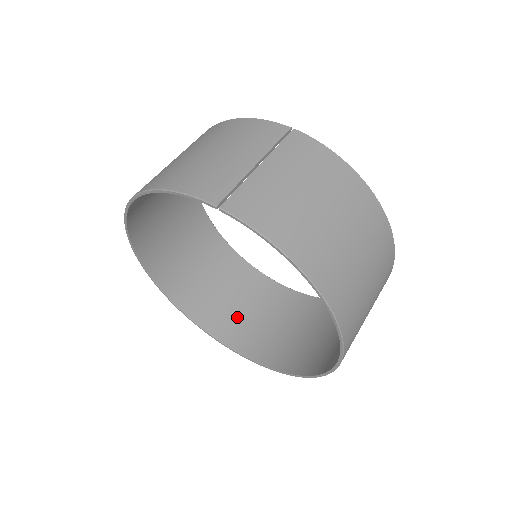
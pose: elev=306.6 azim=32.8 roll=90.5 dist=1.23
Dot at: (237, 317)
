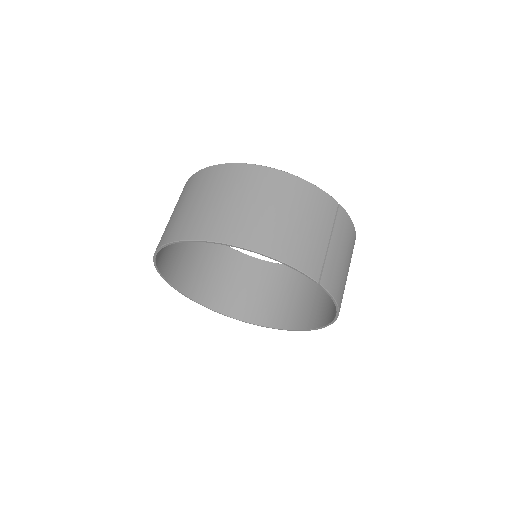
Dot at: (192, 271)
